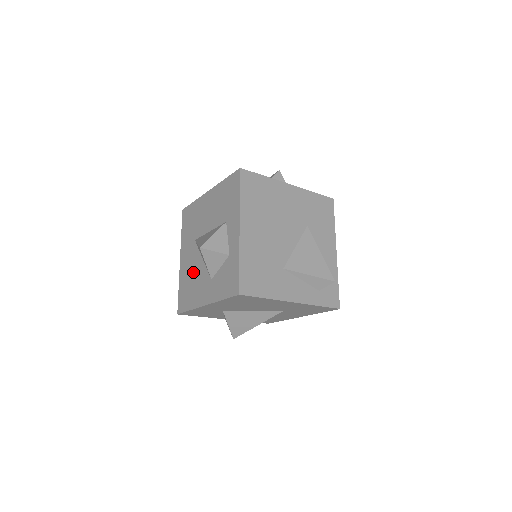
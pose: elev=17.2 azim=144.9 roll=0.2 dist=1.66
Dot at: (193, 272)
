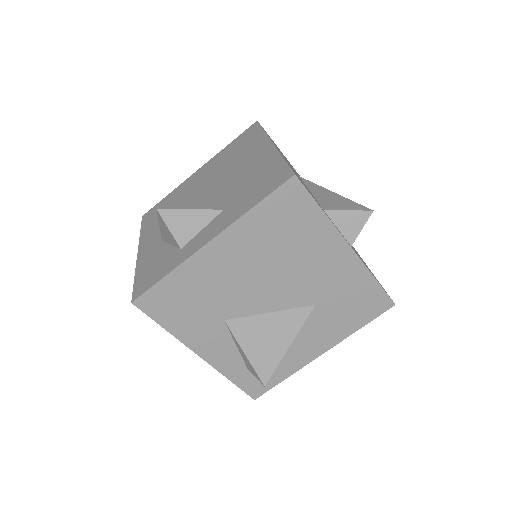
Dot at: occluded
